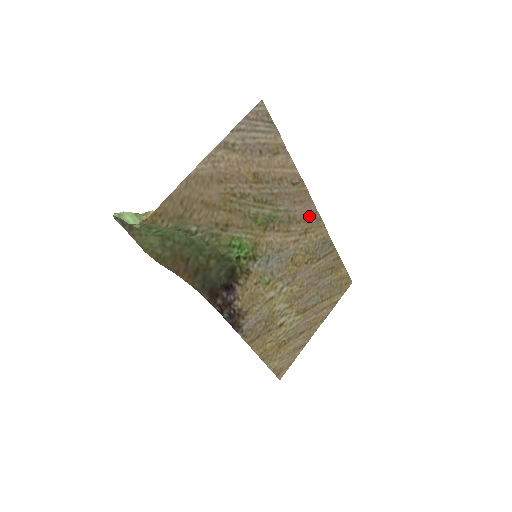
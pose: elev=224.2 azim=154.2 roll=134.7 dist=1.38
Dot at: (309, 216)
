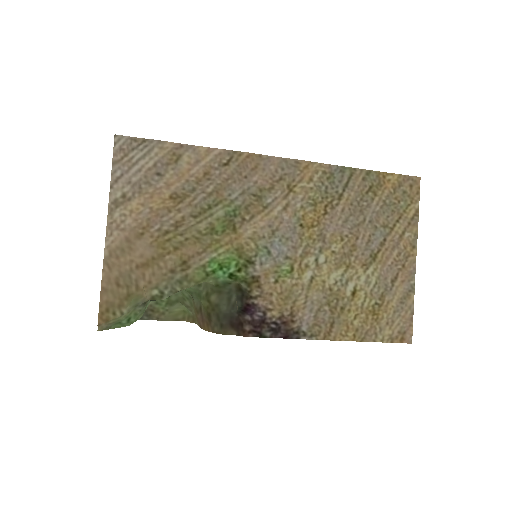
Dot at: (279, 172)
